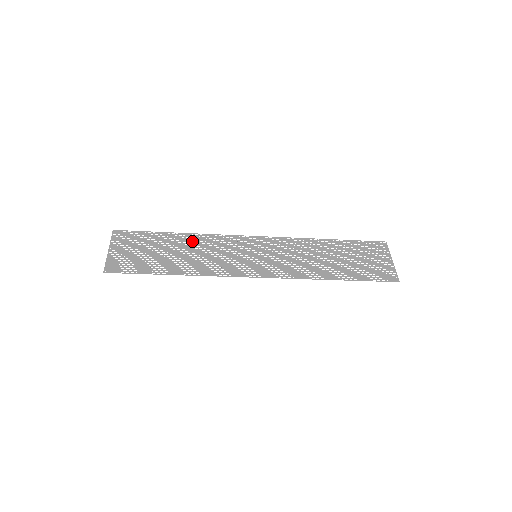
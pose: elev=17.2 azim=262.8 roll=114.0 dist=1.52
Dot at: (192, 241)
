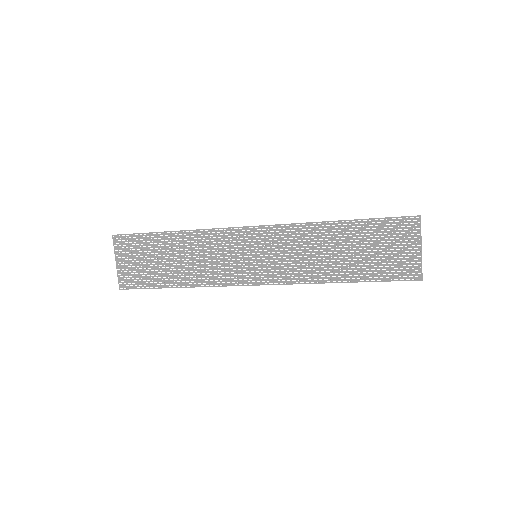
Dot at: (188, 242)
